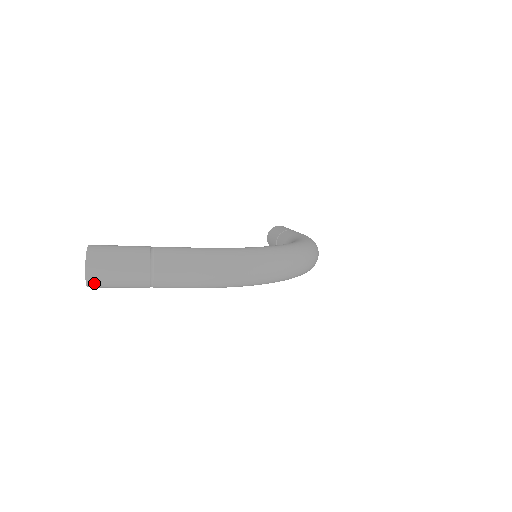
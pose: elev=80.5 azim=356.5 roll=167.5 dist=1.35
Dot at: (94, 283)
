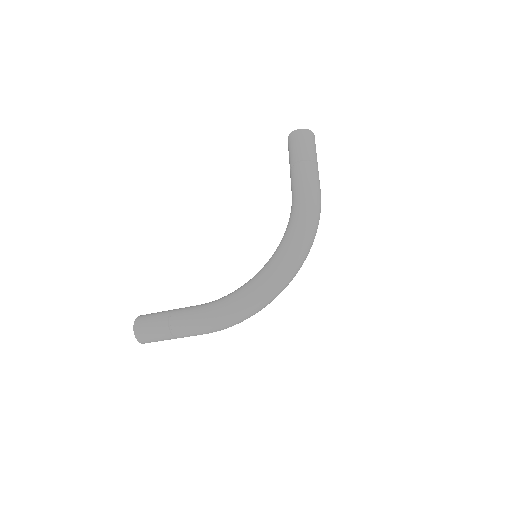
Dot at: occluded
